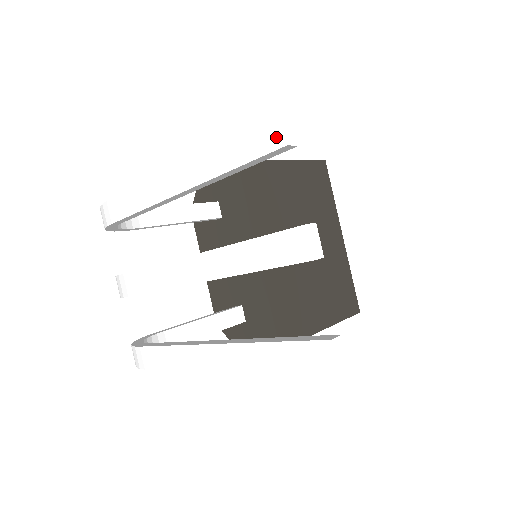
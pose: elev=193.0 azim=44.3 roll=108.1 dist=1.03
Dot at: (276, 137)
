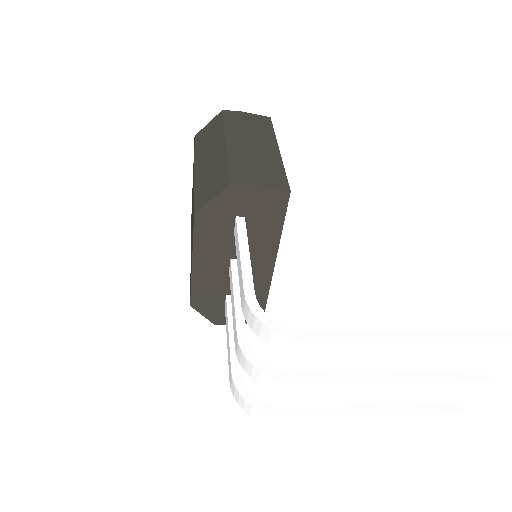
Dot at: out of frame
